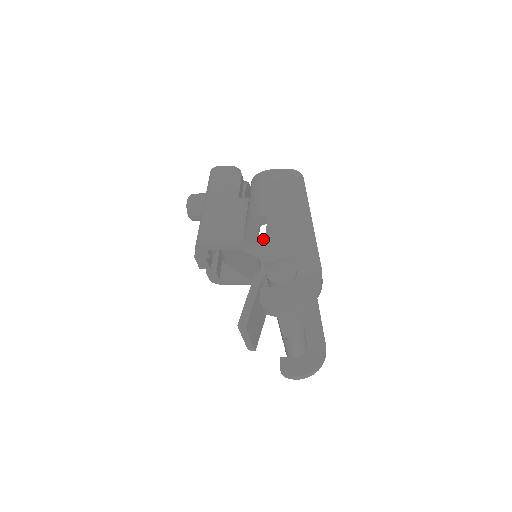
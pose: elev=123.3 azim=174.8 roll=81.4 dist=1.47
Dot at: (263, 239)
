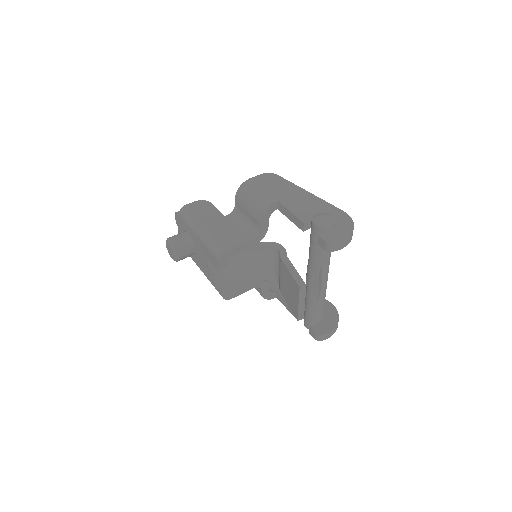
Dot at: occluded
